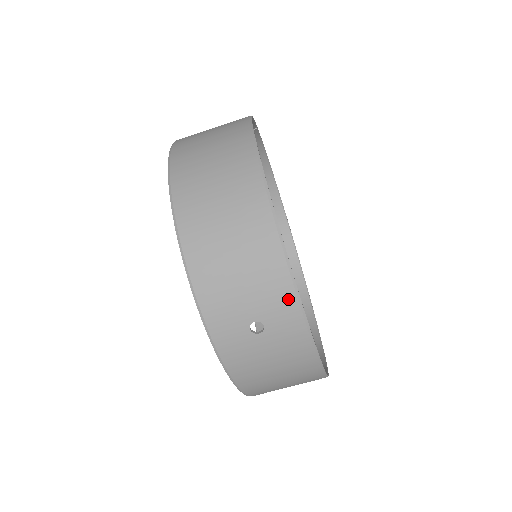
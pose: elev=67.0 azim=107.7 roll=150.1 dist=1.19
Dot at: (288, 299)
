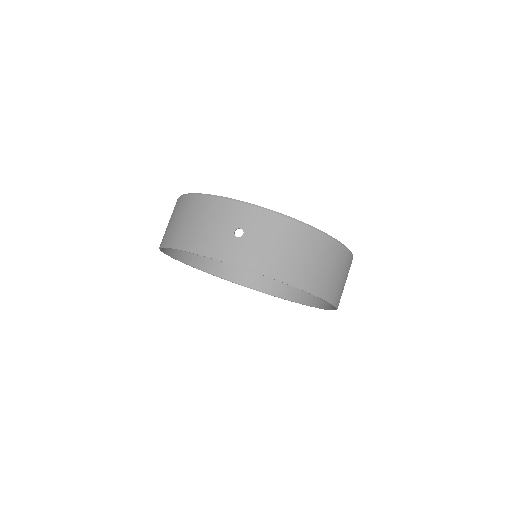
Dot at: (234, 206)
